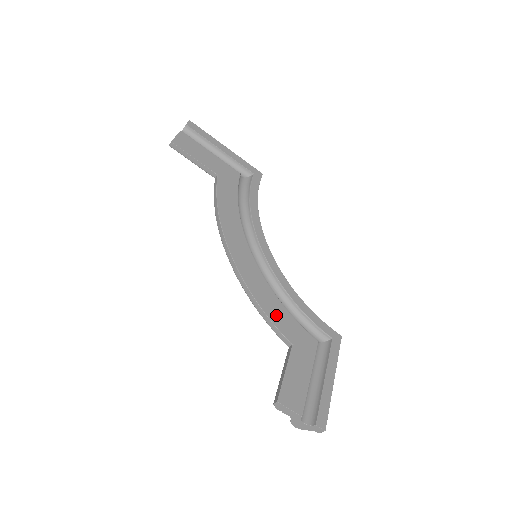
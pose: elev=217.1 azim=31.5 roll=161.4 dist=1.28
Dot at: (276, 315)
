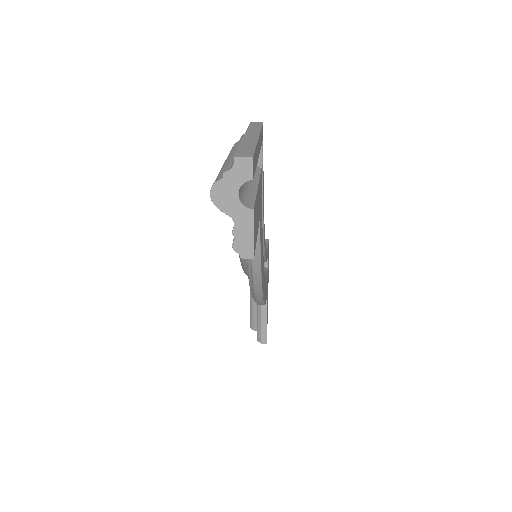
Dot at: occluded
